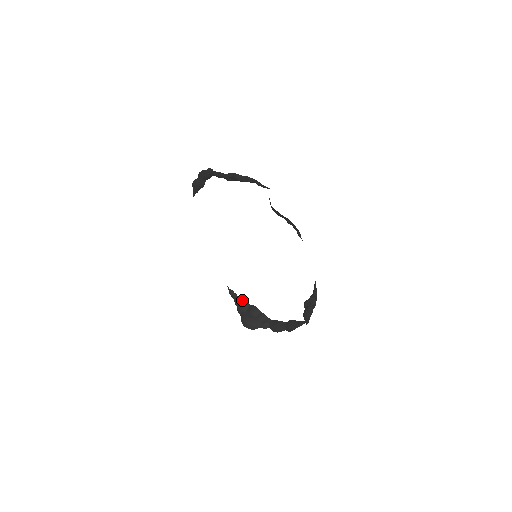
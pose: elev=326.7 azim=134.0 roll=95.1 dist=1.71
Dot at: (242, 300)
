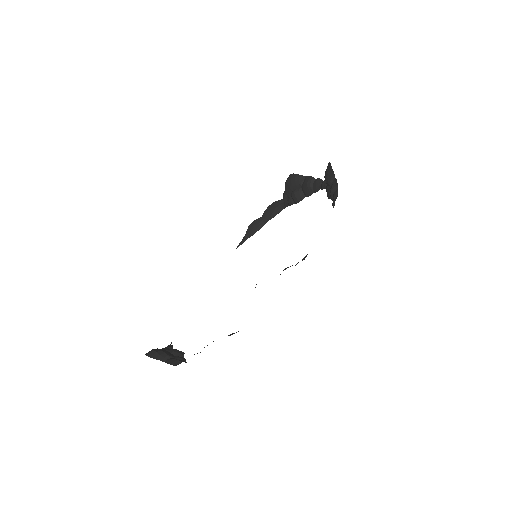
Dot at: occluded
